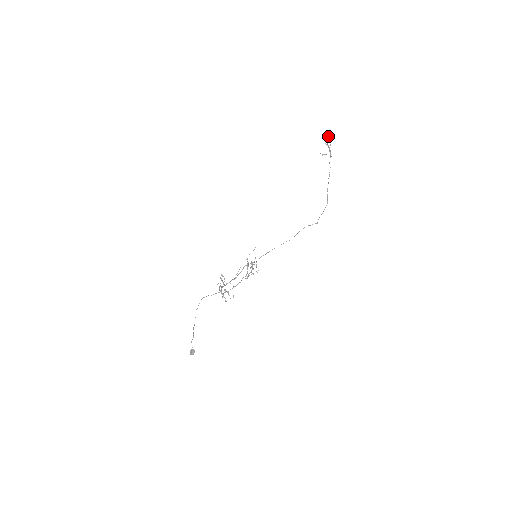
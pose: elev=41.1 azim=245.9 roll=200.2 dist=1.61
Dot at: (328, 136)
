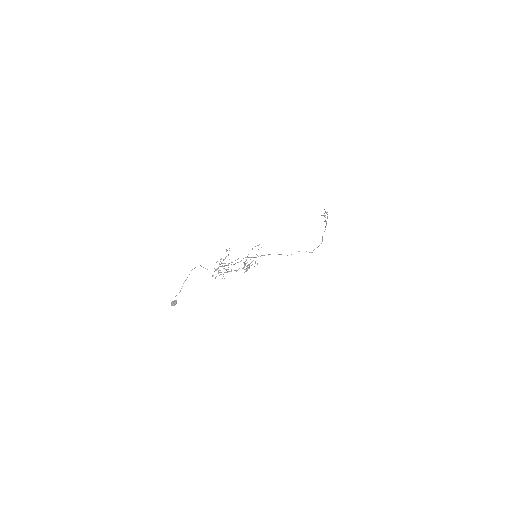
Dot at: occluded
